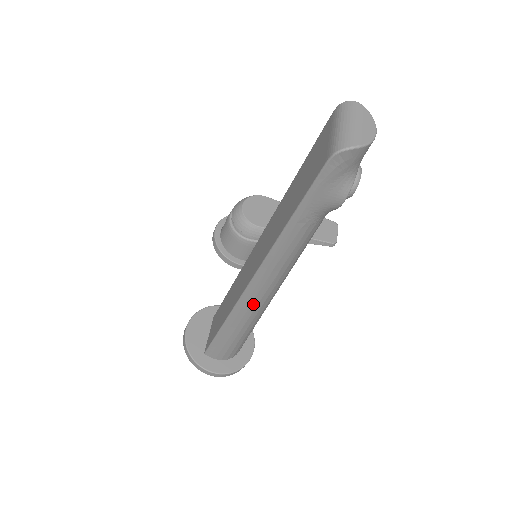
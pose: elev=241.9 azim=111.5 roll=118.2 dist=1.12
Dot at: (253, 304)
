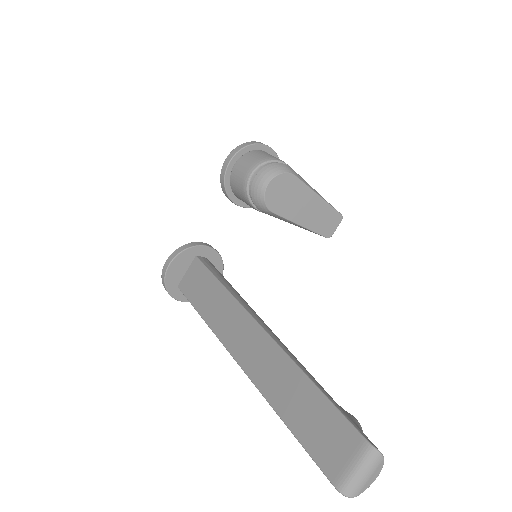
Dot at: occluded
